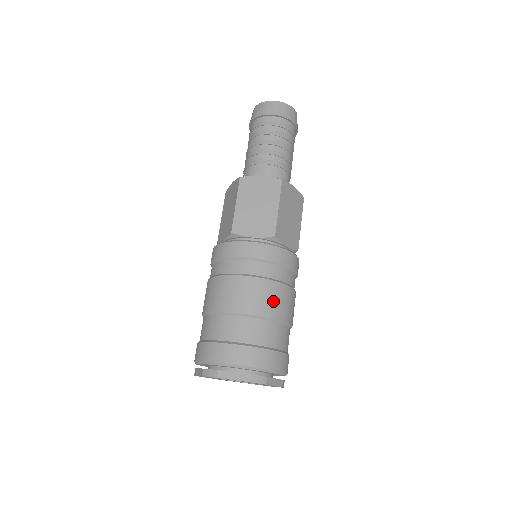
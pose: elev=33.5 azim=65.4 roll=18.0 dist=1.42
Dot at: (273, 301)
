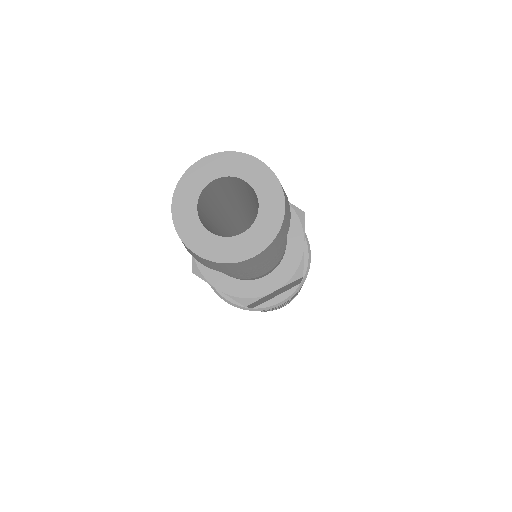
Dot at: occluded
